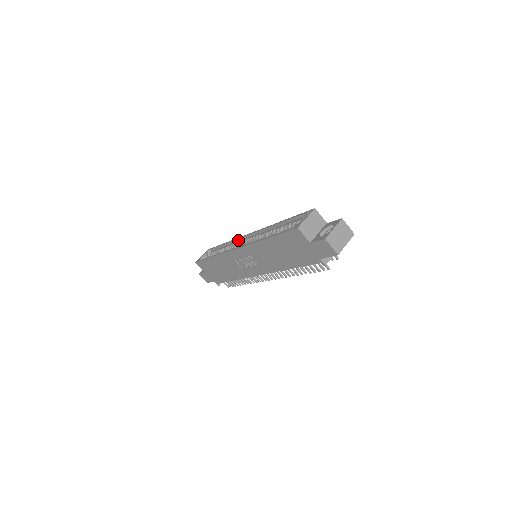
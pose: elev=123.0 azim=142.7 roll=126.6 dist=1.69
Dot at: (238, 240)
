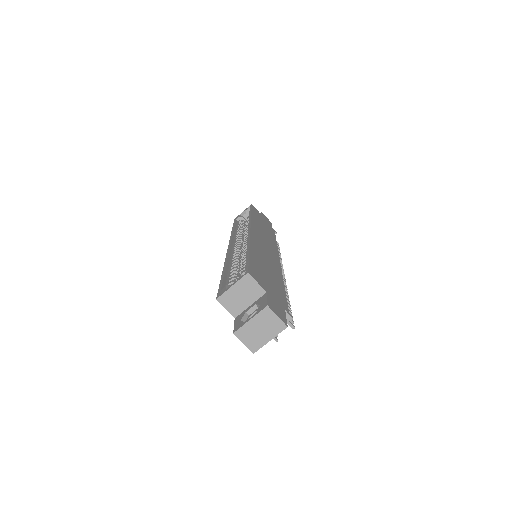
Dot at: occluded
